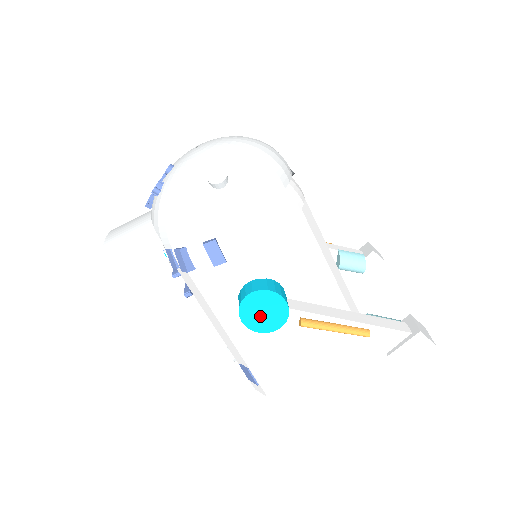
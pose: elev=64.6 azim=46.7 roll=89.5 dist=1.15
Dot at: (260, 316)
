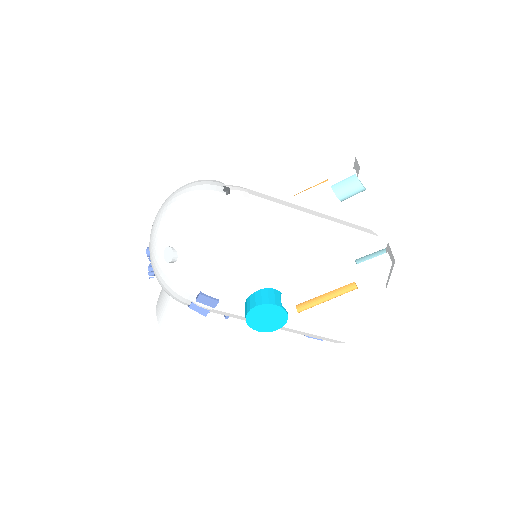
Dot at: (267, 322)
